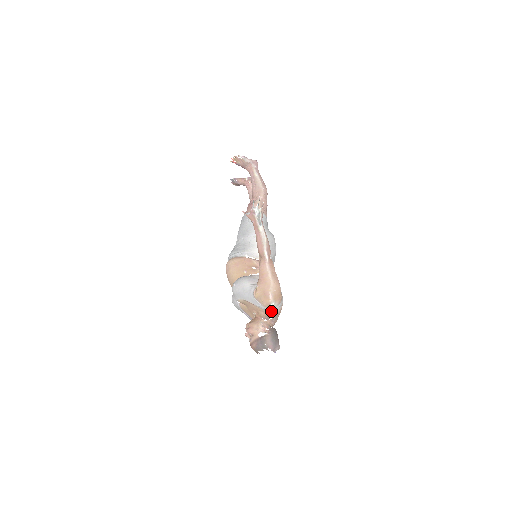
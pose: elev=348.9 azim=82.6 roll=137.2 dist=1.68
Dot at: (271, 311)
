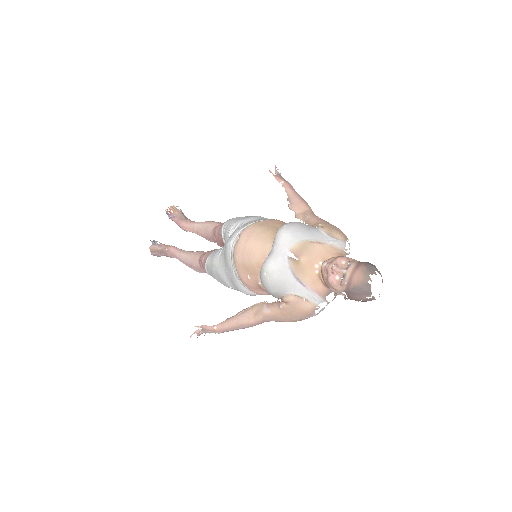
Dot at: occluded
